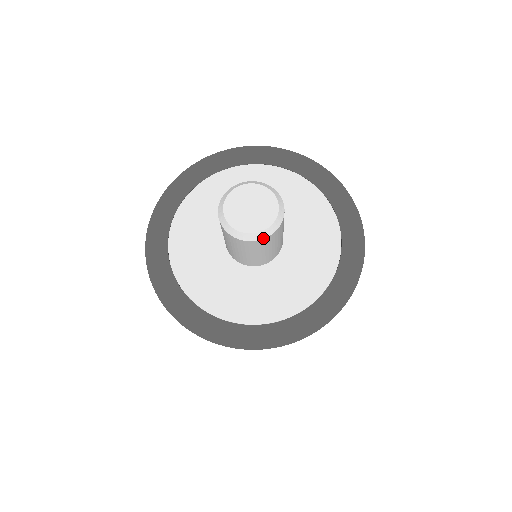
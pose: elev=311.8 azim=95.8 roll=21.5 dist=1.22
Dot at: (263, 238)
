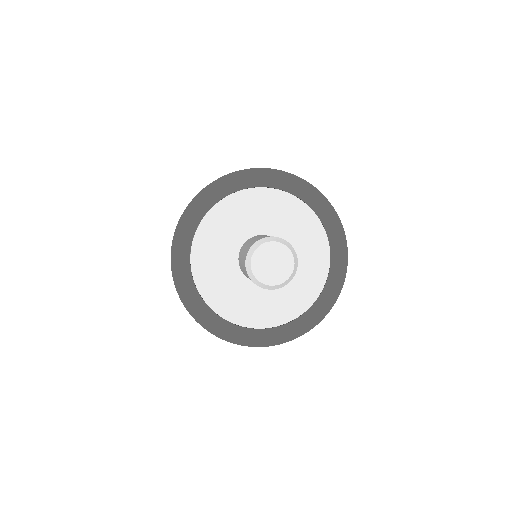
Dot at: (287, 283)
